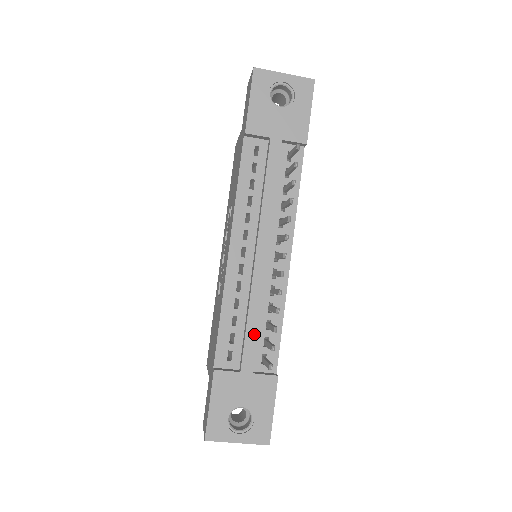
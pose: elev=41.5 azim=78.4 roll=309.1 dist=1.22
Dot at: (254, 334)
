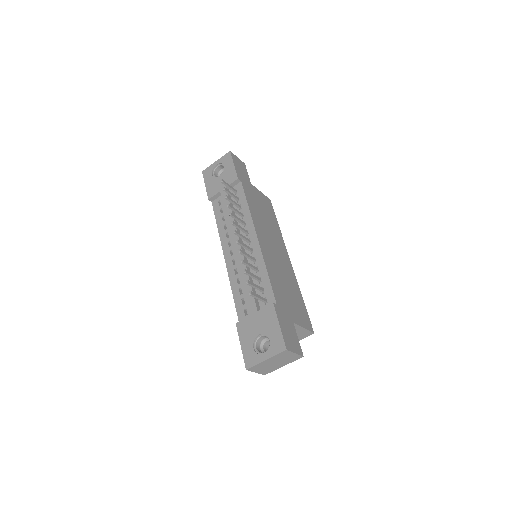
Dot at: (250, 289)
